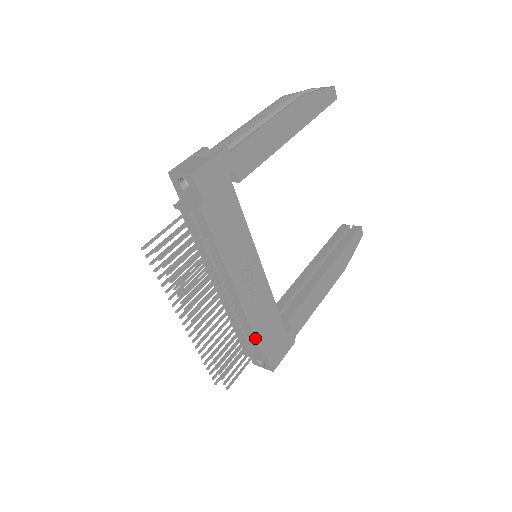
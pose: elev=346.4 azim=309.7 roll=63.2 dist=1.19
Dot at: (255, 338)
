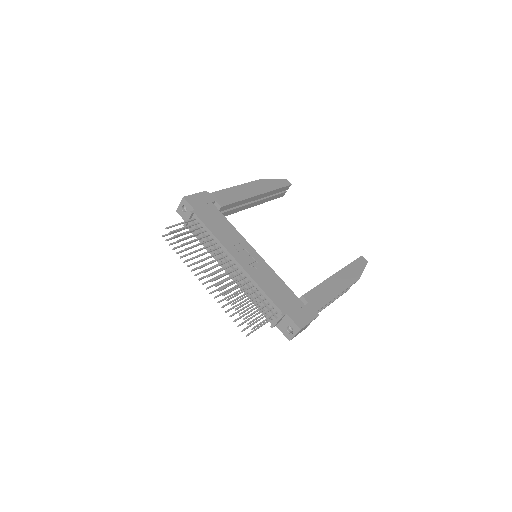
Dot at: (268, 297)
